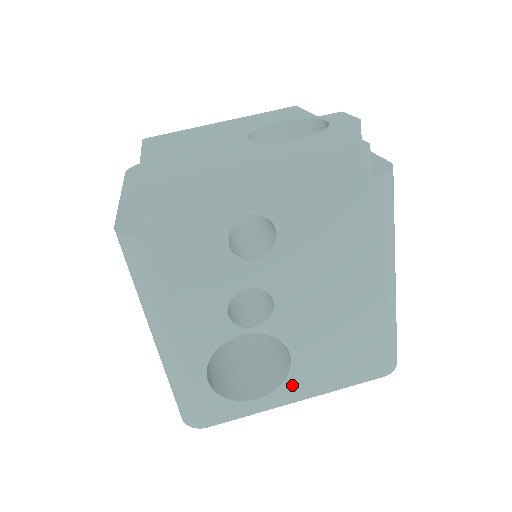
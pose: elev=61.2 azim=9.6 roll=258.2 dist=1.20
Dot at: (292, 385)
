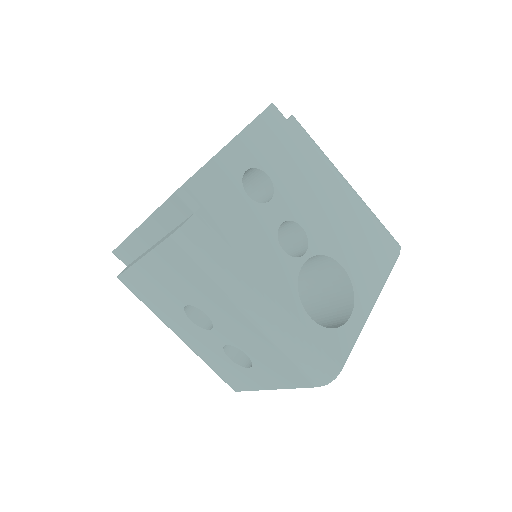
Dot at: (360, 290)
